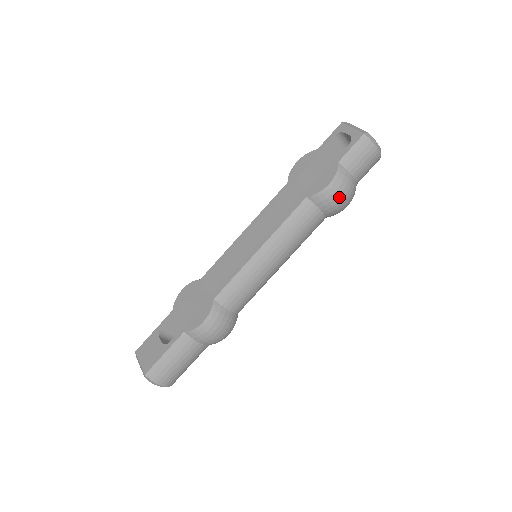
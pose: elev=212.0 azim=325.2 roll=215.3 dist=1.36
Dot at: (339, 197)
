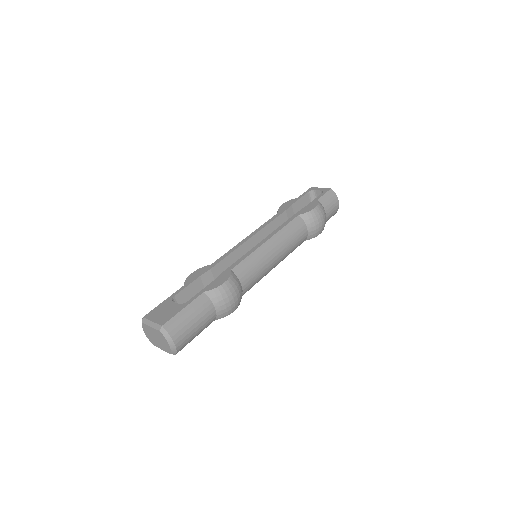
Dot at: (320, 219)
